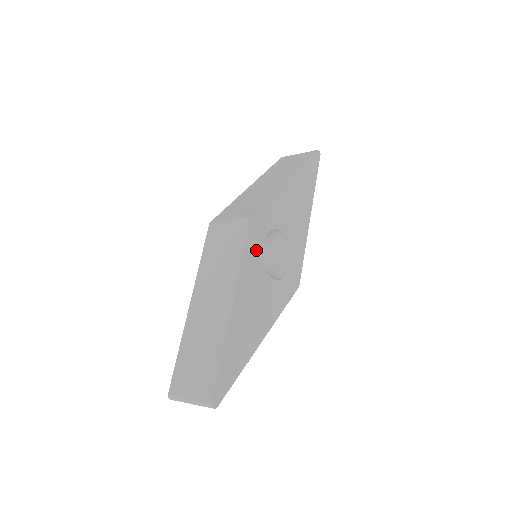
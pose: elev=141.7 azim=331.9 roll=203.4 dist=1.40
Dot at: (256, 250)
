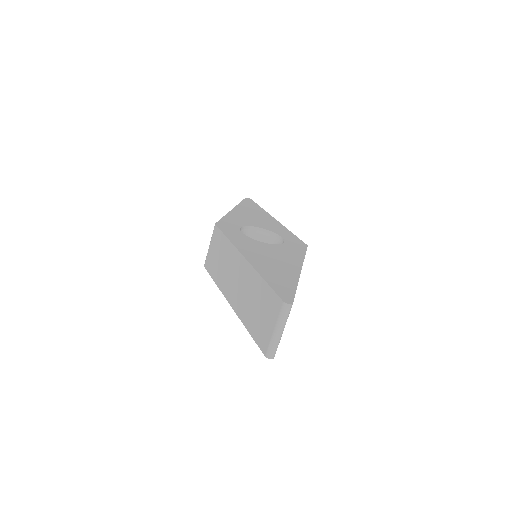
Dot at: (237, 235)
